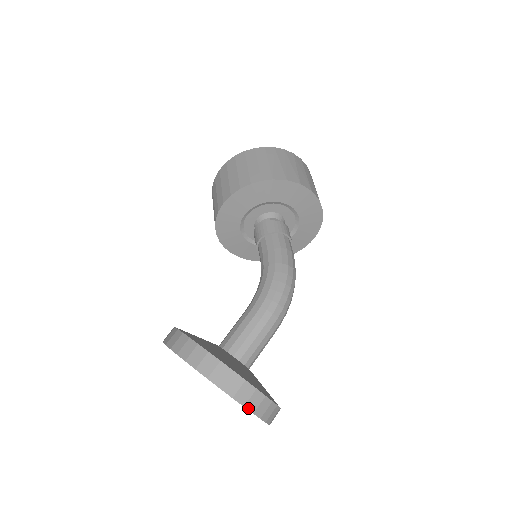
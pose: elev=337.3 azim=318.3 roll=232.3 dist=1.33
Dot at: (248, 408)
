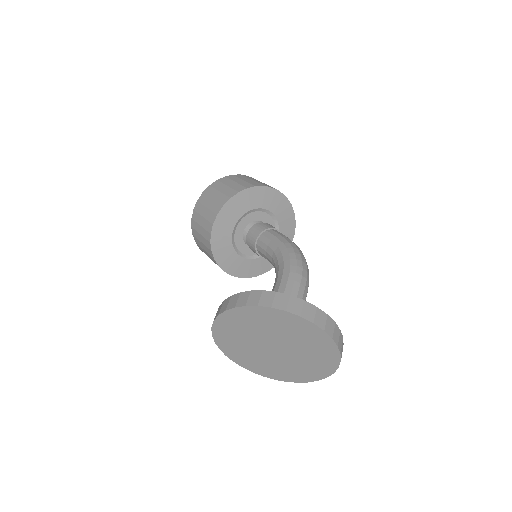
Dot at: (327, 333)
